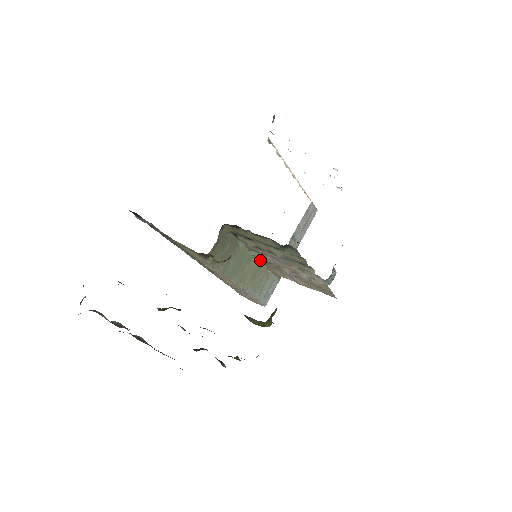
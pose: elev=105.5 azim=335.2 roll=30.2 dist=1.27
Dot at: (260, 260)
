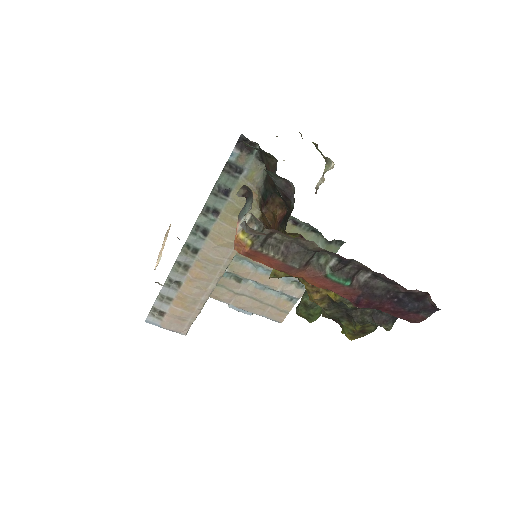
Dot at: occluded
